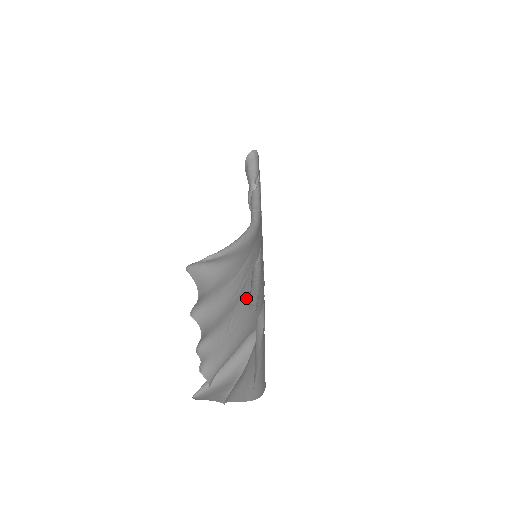
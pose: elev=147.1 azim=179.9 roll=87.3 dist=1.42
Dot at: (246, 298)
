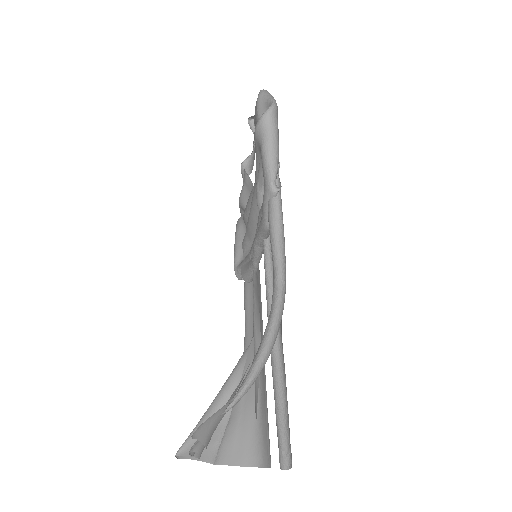
Dot at: occluded
